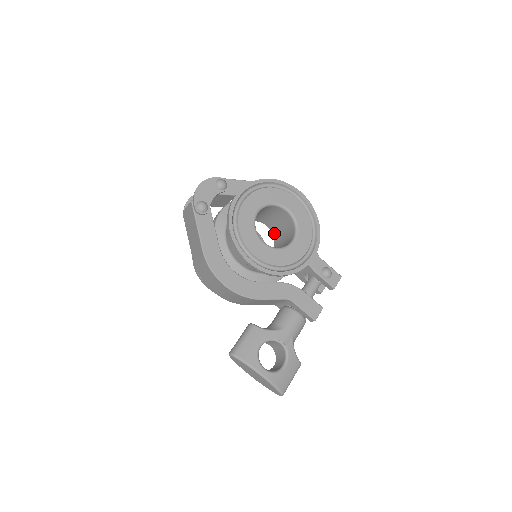
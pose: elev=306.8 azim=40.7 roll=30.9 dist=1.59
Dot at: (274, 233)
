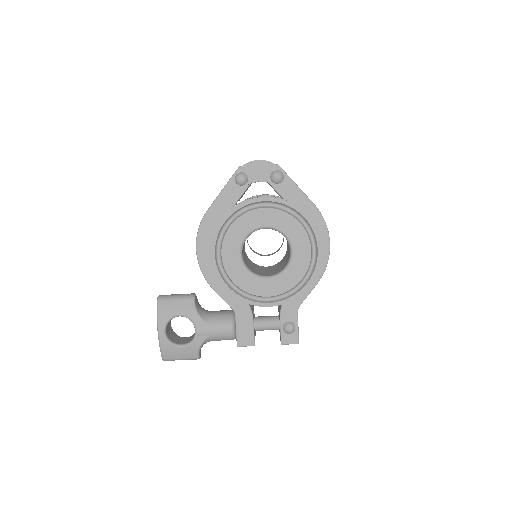
Dot at: (285, 255)
